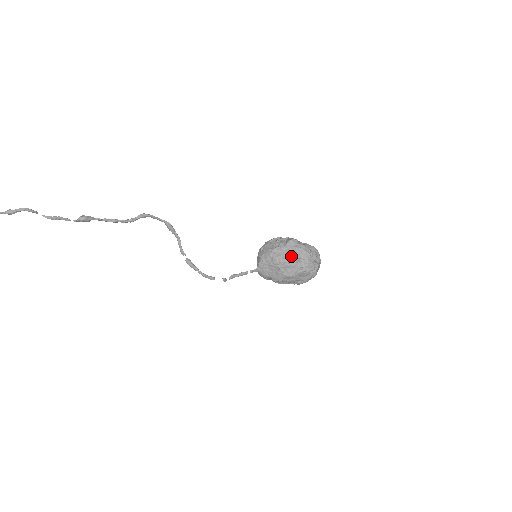
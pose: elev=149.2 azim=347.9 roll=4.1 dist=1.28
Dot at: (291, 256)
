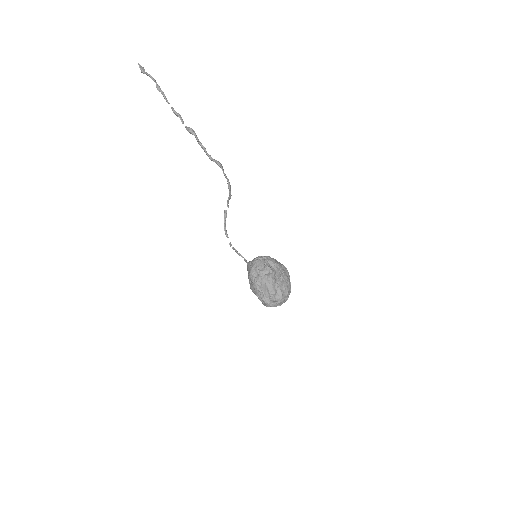
Dot at: (258, 284)
